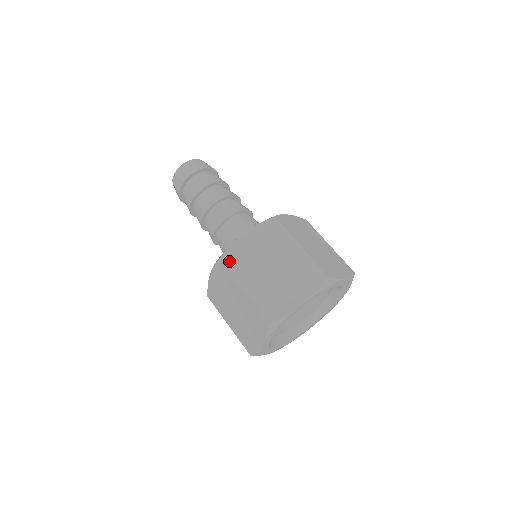
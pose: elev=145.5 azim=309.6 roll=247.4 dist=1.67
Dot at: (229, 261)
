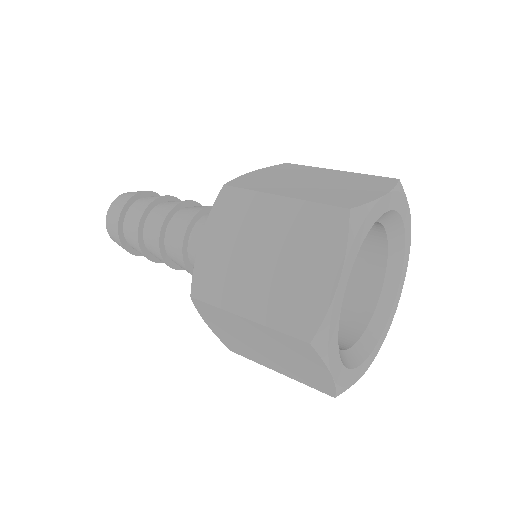
Dot at: (204, 290)
